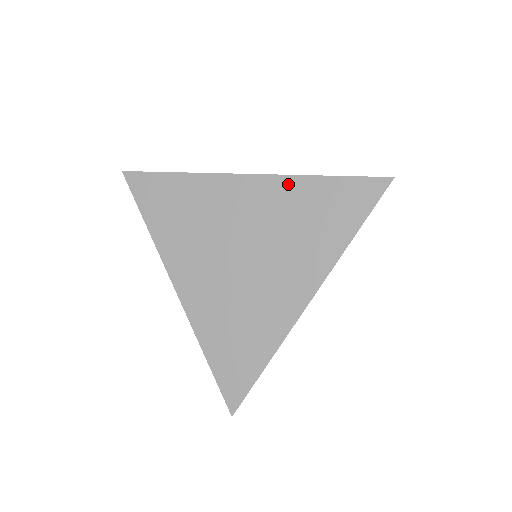
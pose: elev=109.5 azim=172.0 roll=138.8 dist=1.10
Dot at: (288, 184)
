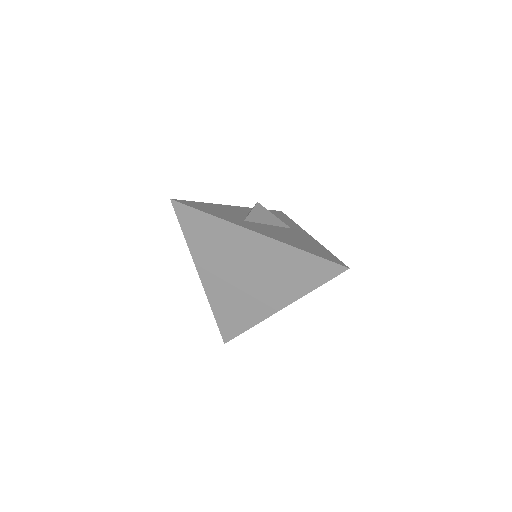
Dot at: (282, 248)
